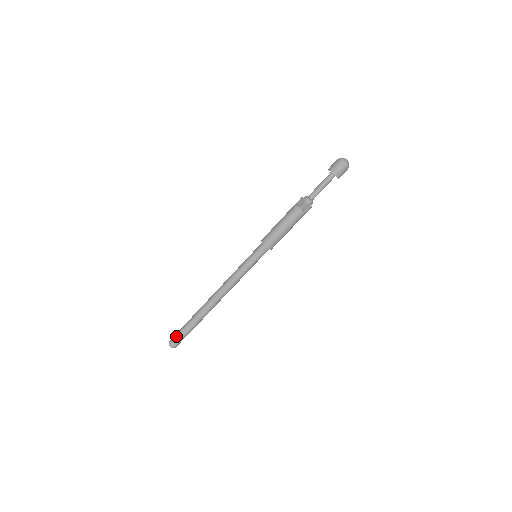
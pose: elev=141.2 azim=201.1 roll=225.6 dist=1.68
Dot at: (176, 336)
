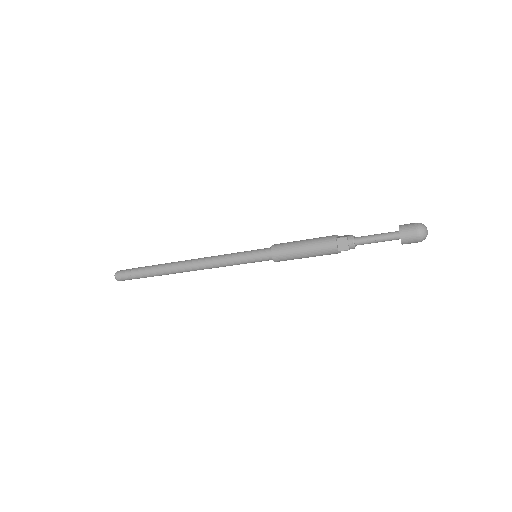
Dot at: (128, 269)
